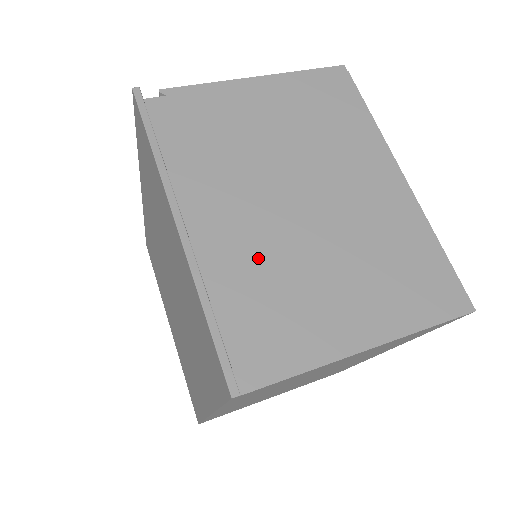
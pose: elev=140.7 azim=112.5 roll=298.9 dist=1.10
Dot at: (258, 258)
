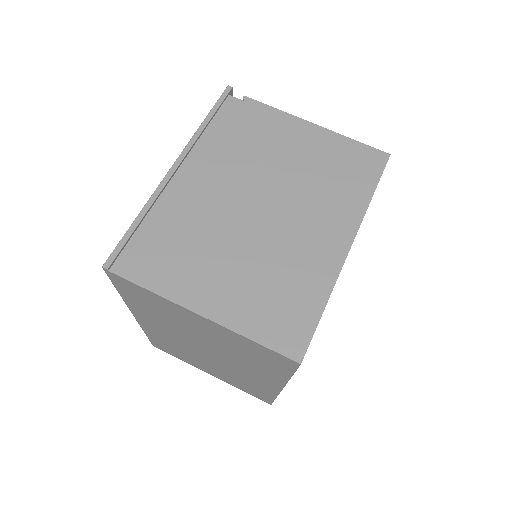
Dot at: (196, 217)
